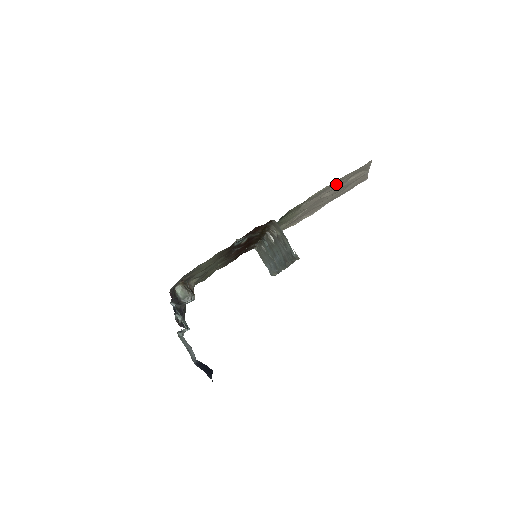
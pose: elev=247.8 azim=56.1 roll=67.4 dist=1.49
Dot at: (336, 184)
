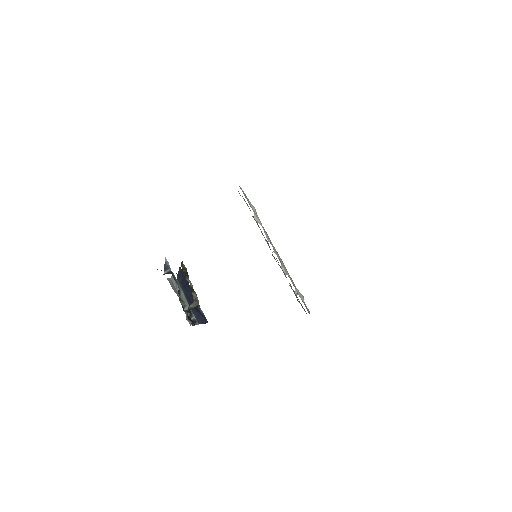
Dot at: occluded
